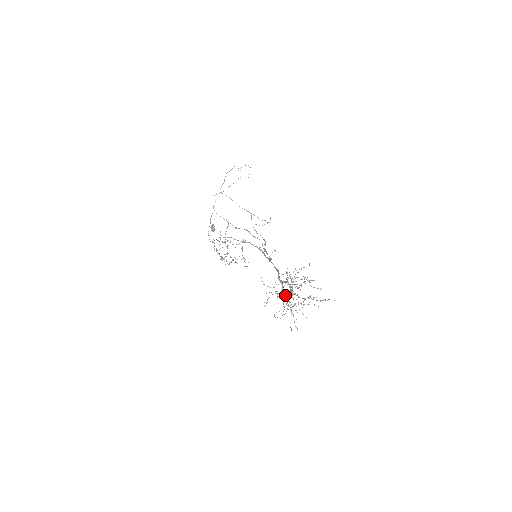
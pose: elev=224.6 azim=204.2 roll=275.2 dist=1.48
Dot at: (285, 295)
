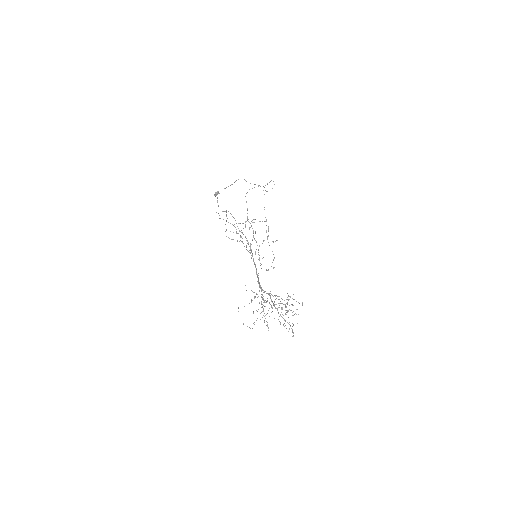
Dot at: occluded
